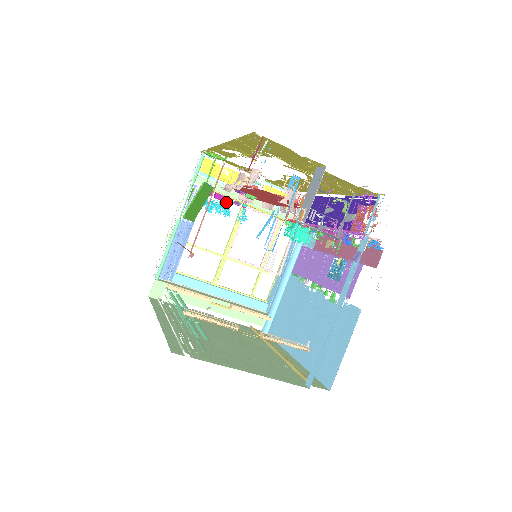
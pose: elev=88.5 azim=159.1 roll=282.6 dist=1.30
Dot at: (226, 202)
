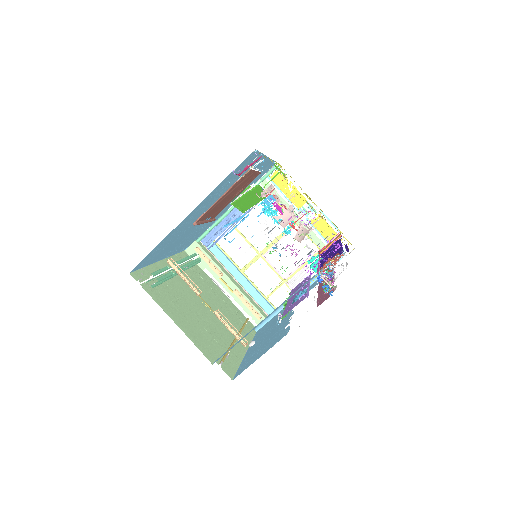
Dot at: occluded
